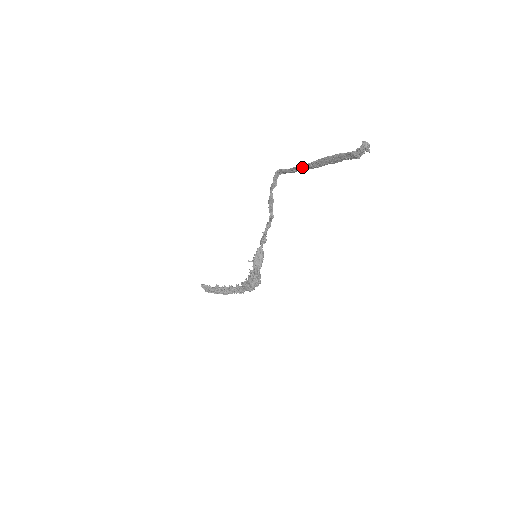
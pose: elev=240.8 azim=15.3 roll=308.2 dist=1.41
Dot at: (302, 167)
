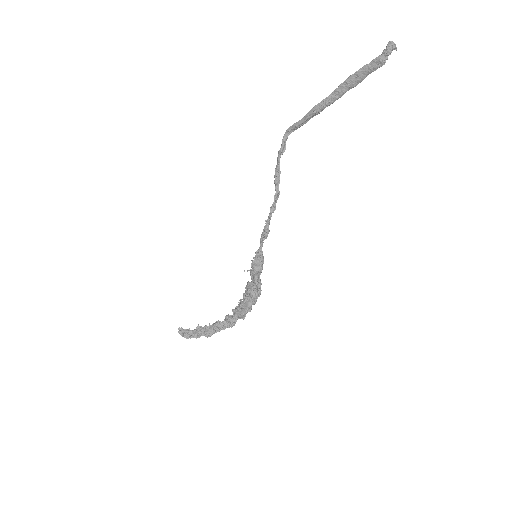
Dot at: (319, 105)
